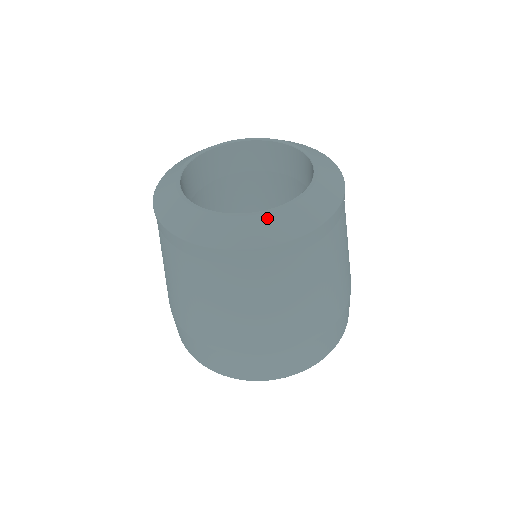
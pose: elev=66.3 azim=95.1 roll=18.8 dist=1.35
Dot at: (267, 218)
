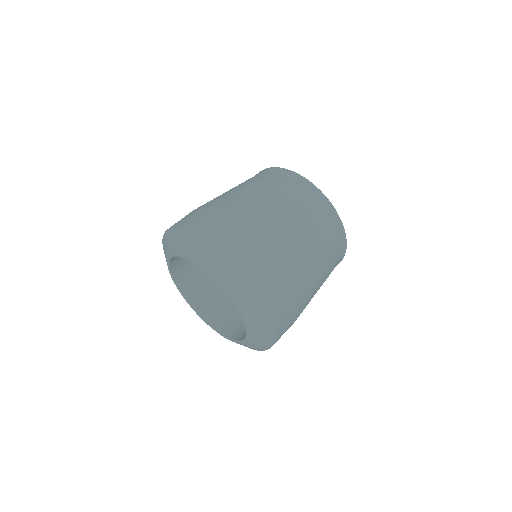
Dot at: occluded
